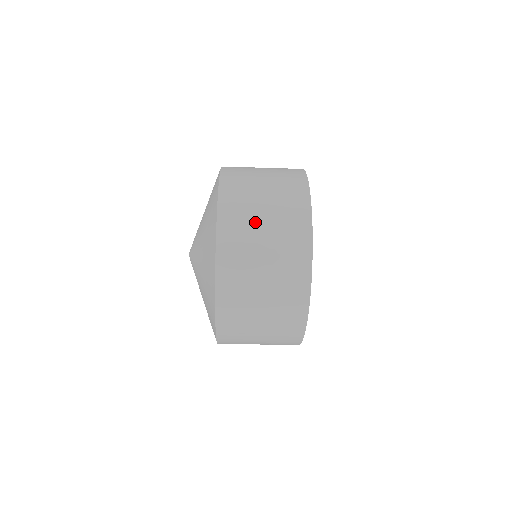
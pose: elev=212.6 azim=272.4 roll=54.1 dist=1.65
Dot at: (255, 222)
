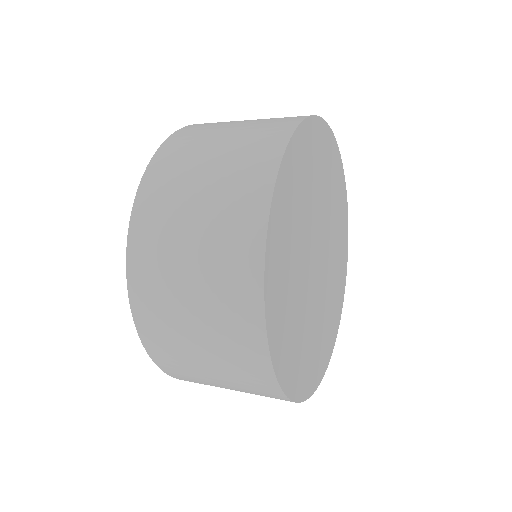
Dot at: (181, 323)
